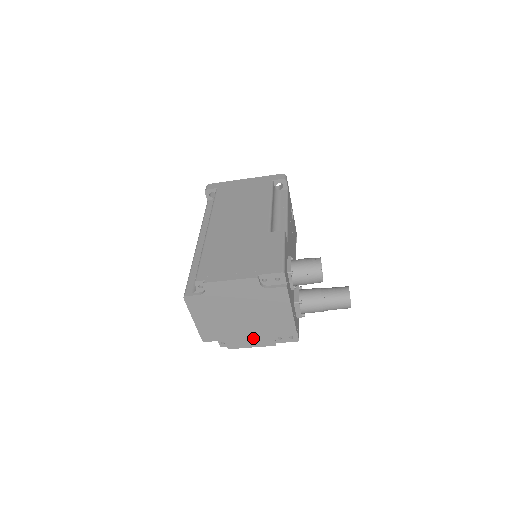
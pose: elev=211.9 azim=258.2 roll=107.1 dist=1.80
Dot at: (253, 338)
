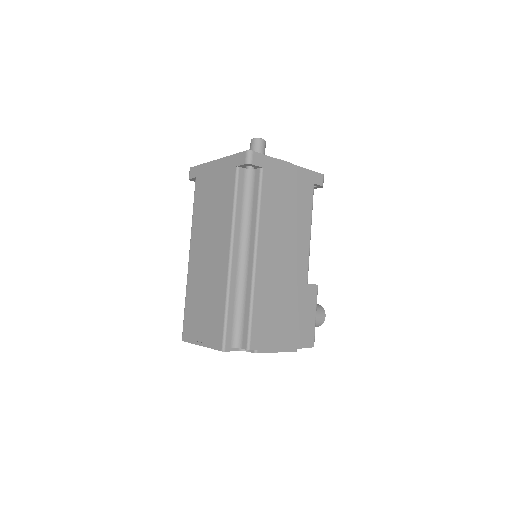
Dot at: occluded
